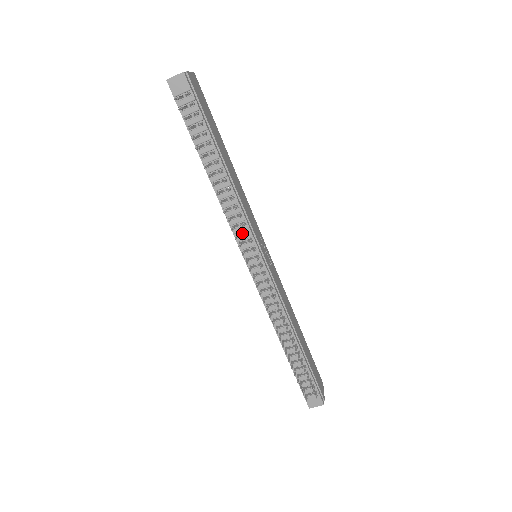
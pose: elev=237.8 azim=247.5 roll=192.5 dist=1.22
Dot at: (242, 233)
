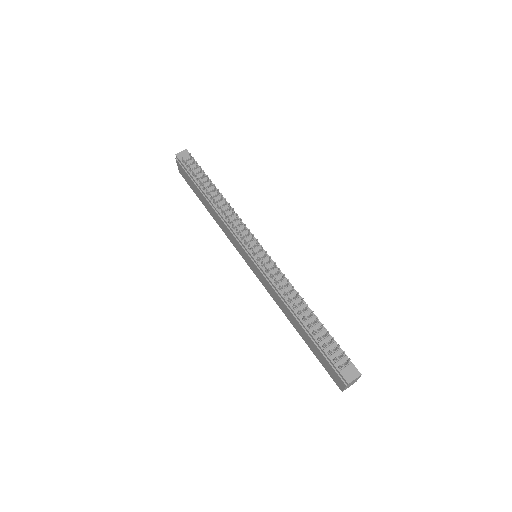
Dot at: (241, 232)
